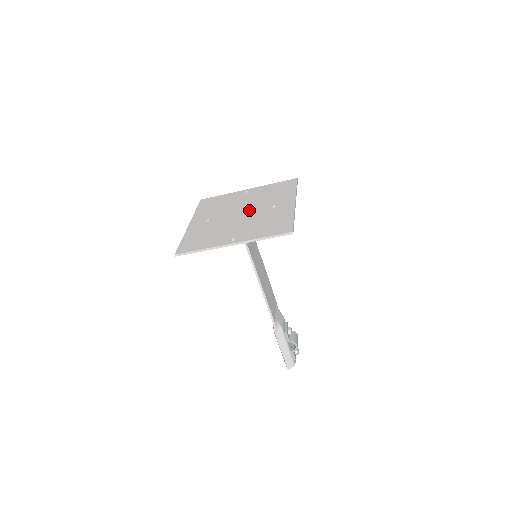
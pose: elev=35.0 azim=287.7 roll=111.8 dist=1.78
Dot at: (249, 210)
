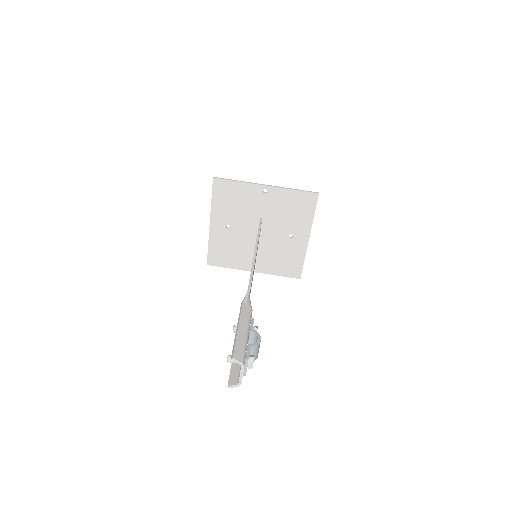
Dot at: (267, 234)
